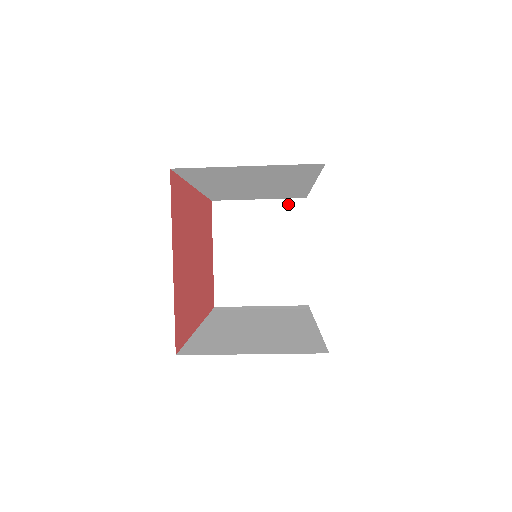
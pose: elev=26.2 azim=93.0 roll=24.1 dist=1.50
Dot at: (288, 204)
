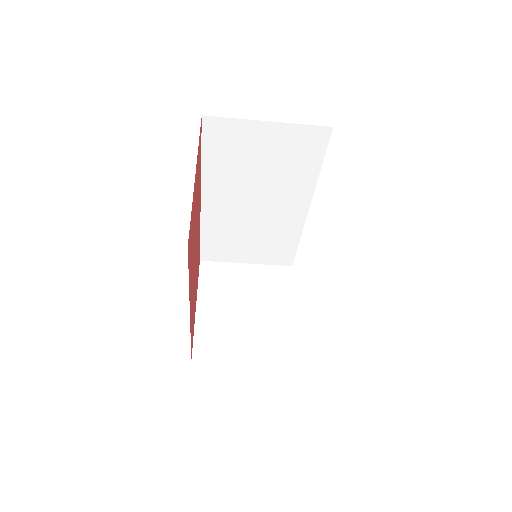
Dot at: (275, 269)
